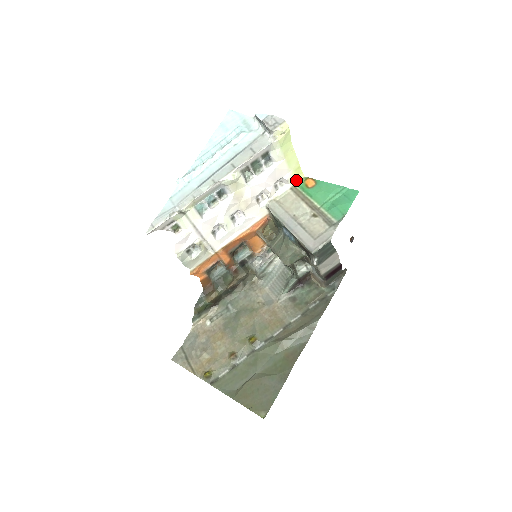
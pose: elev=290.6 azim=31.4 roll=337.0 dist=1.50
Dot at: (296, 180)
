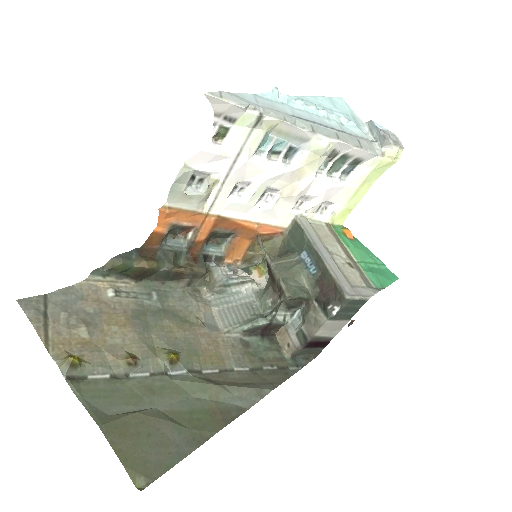
Dot at: (335, 220)
